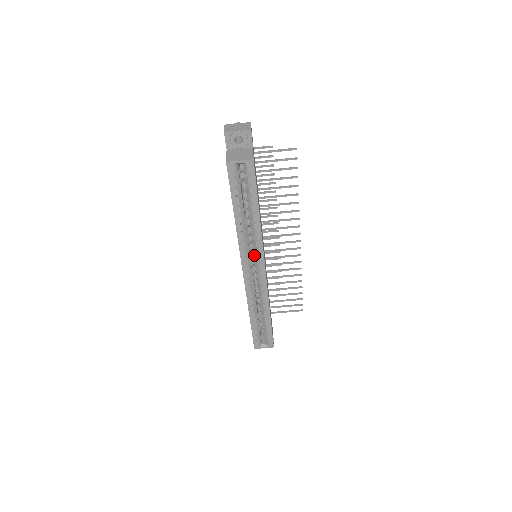
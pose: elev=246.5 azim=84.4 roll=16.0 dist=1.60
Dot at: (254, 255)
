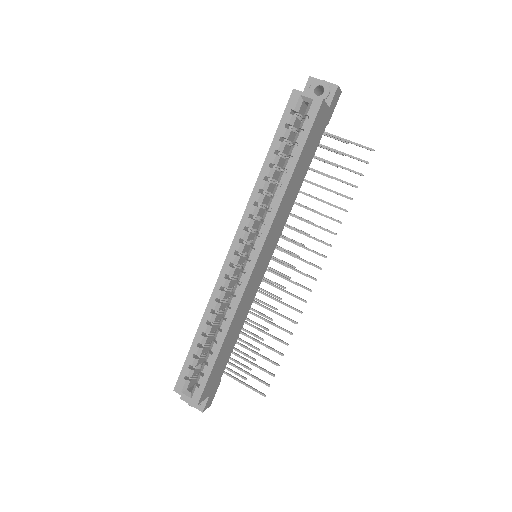
Dot at: occluded
